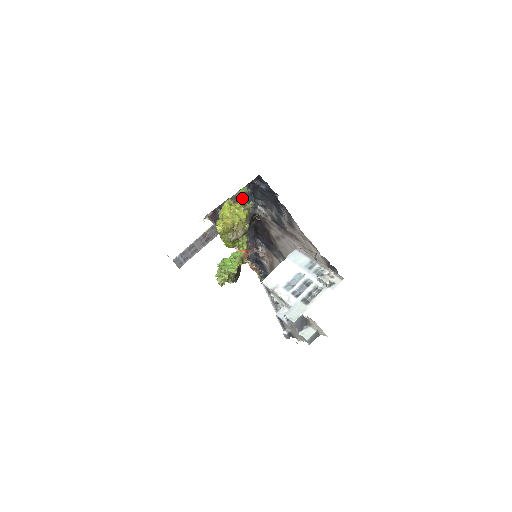
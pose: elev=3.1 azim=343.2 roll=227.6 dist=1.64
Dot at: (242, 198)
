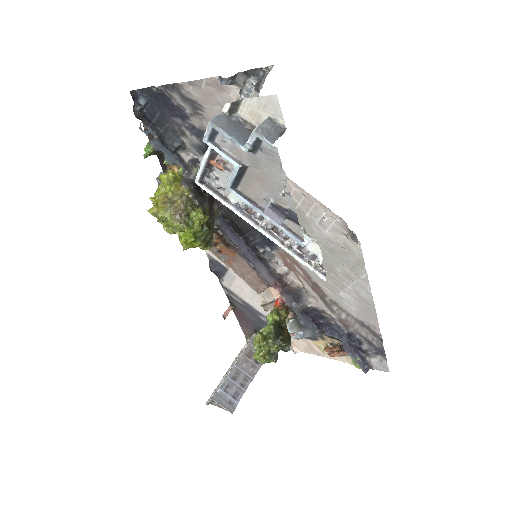
Dot at: occluded
